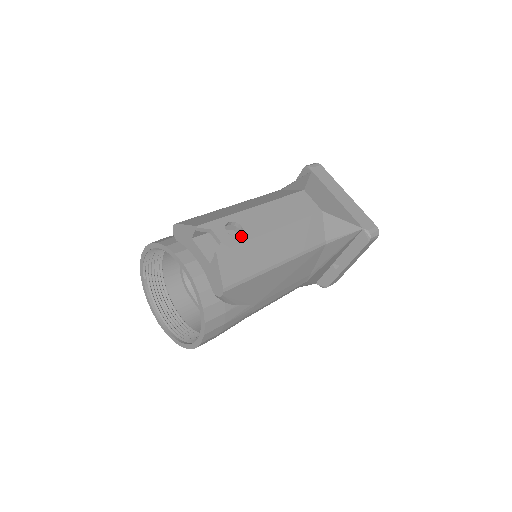
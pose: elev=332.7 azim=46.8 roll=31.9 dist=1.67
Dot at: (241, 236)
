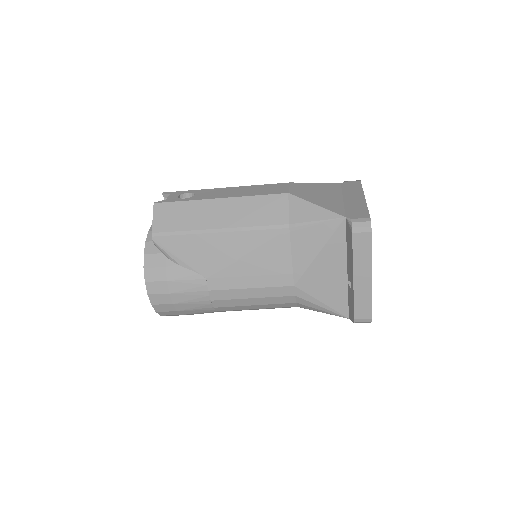
Dot at: (186, 198)
